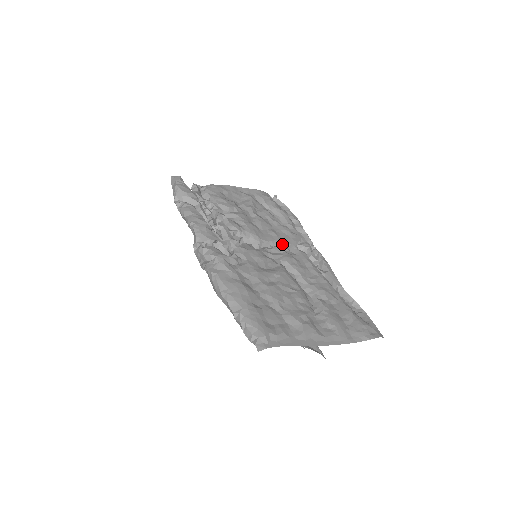
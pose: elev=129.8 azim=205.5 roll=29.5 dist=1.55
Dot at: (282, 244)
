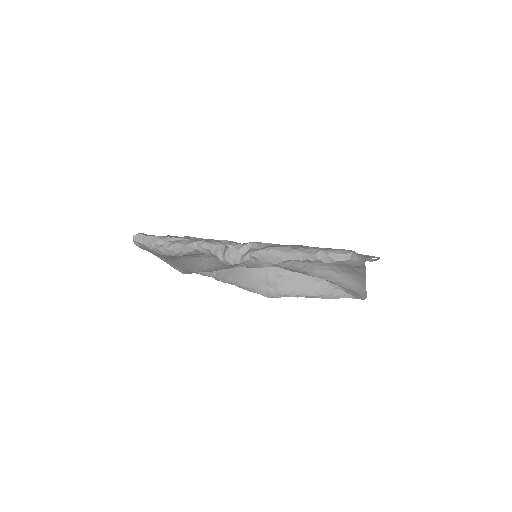
Dot at: occluded
